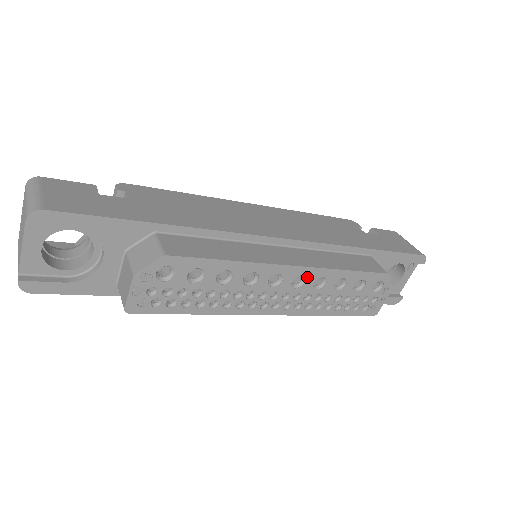
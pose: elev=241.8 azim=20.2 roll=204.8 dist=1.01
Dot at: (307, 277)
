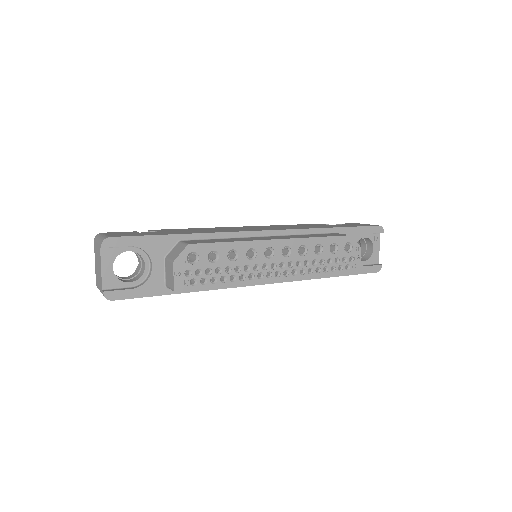
Dot at: (291, 247)
